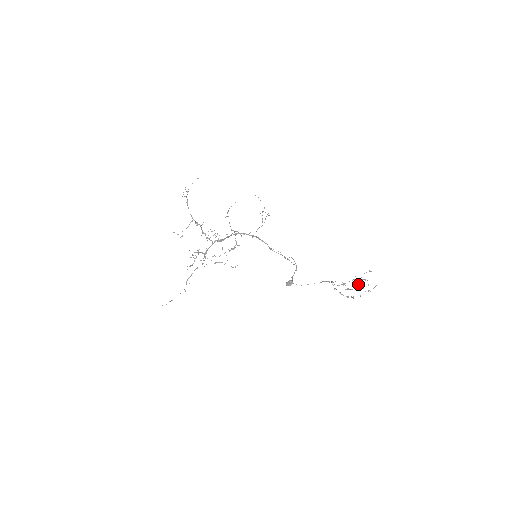
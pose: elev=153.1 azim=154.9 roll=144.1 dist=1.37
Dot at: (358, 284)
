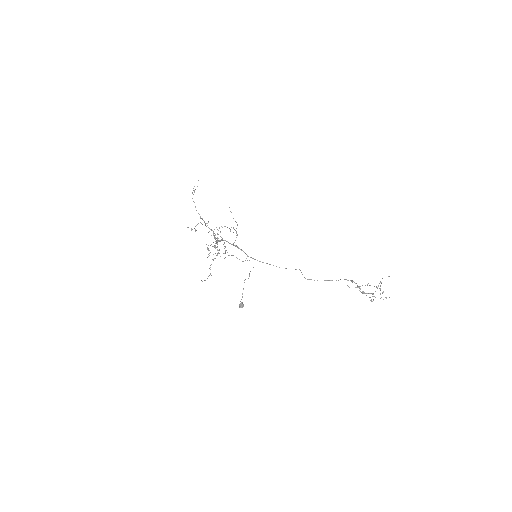
Dot at: occluded
